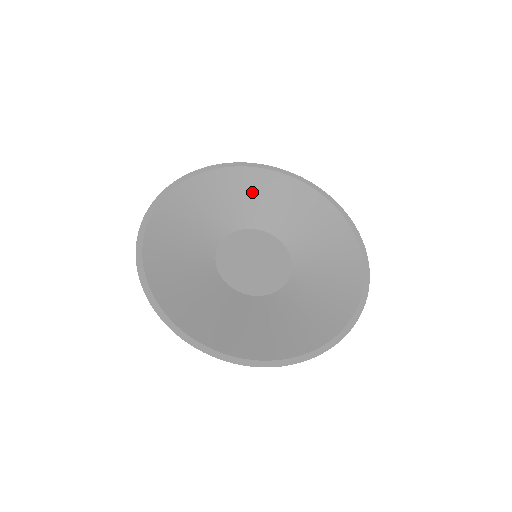
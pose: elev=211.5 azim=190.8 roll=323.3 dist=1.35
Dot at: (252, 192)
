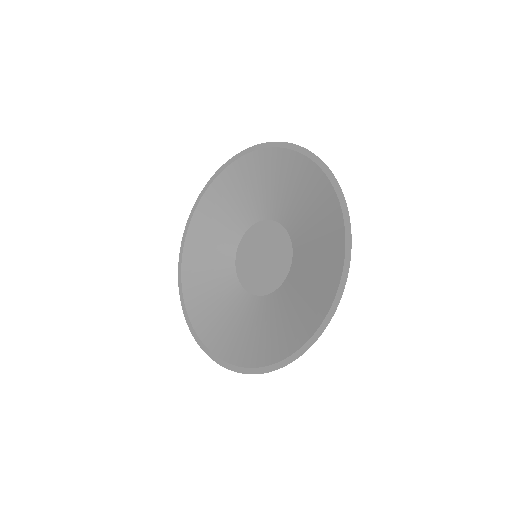
Dot at: (217, 215)
